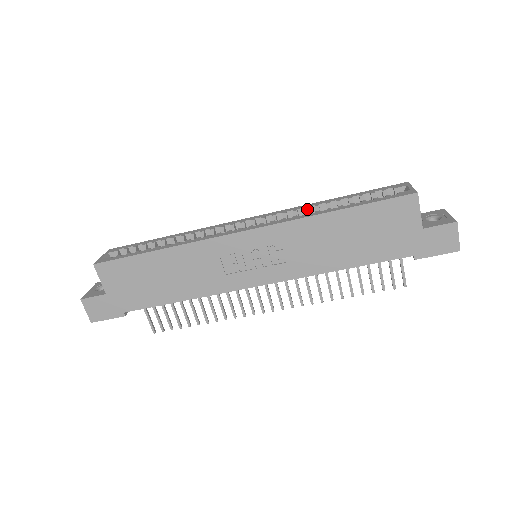
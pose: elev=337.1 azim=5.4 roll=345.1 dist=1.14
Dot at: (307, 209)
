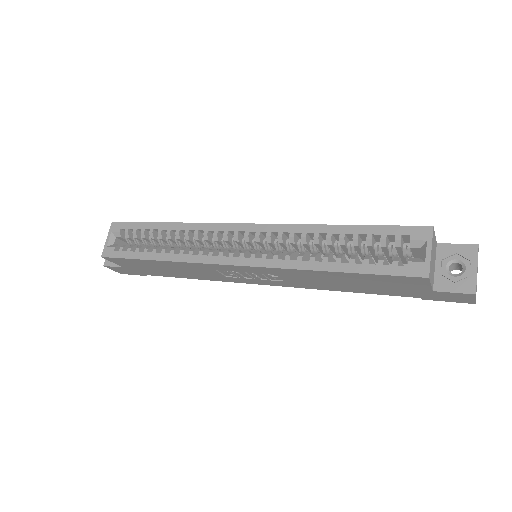
Dot at: (305, 239)
